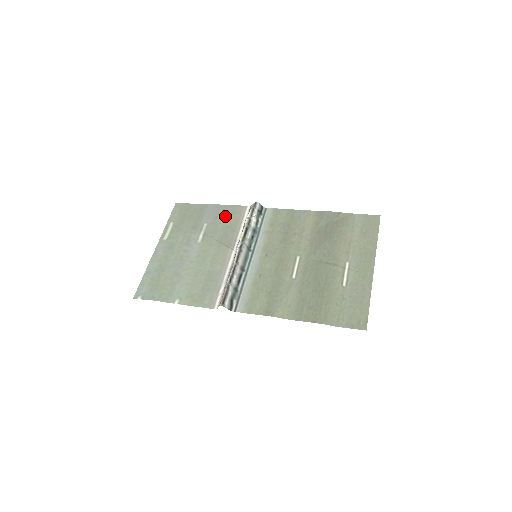
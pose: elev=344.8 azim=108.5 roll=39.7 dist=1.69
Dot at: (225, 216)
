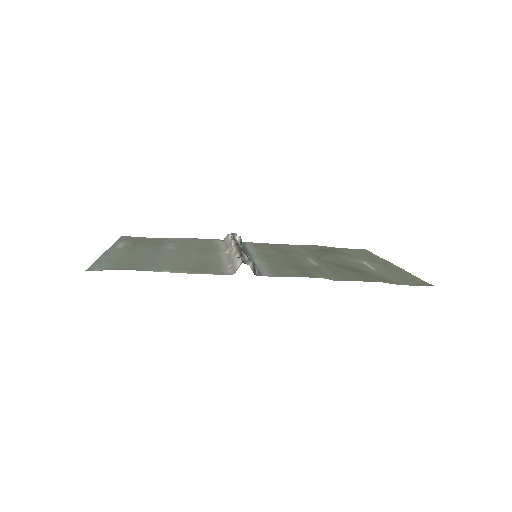
Dot at: (196, 241)
